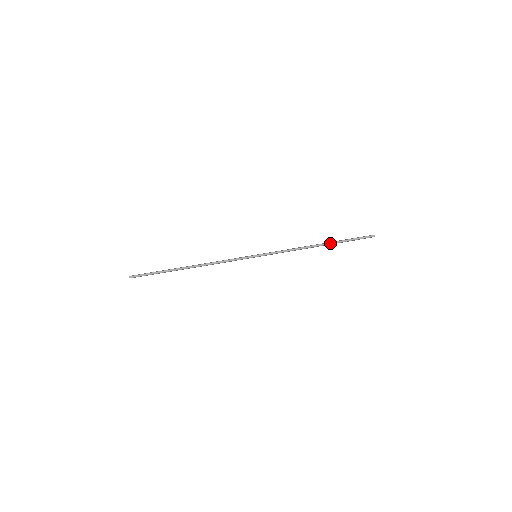
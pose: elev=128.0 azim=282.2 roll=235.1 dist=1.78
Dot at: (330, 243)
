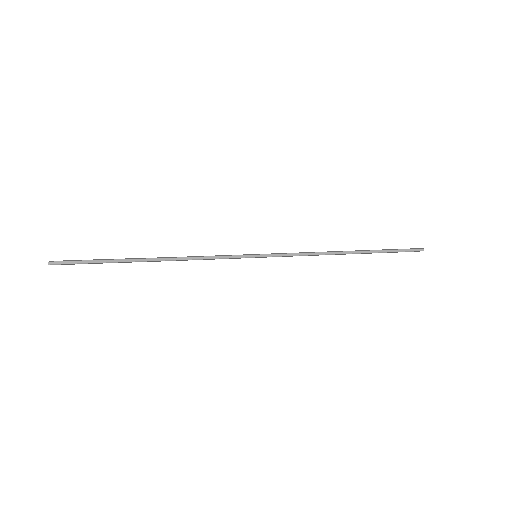
Dot at: (364, 251)
